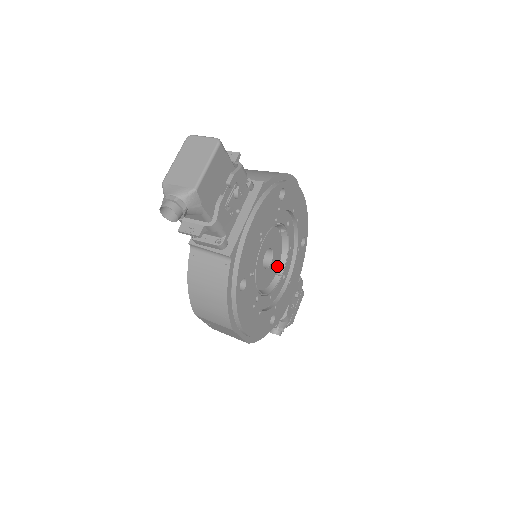
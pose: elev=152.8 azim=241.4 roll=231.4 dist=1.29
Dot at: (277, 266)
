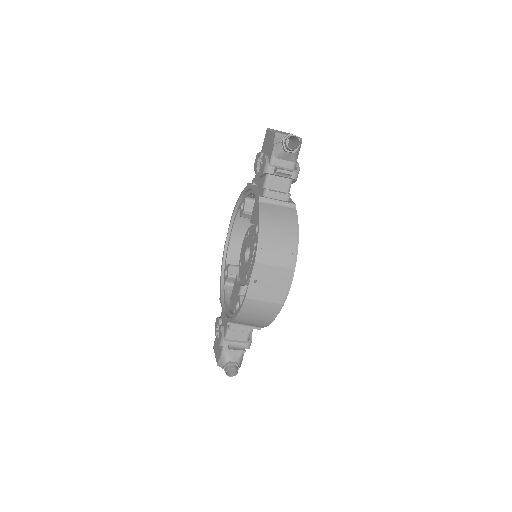
Dot at: occluded
